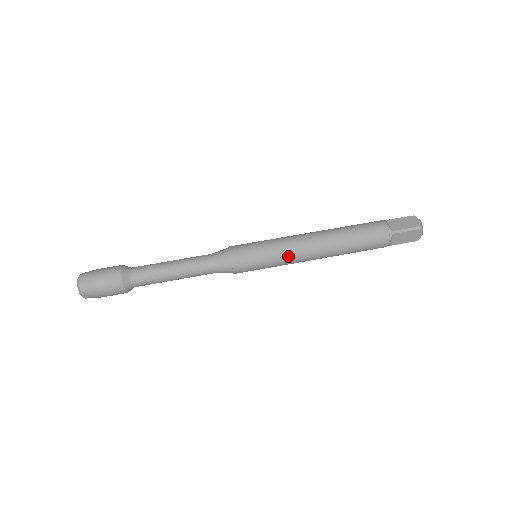
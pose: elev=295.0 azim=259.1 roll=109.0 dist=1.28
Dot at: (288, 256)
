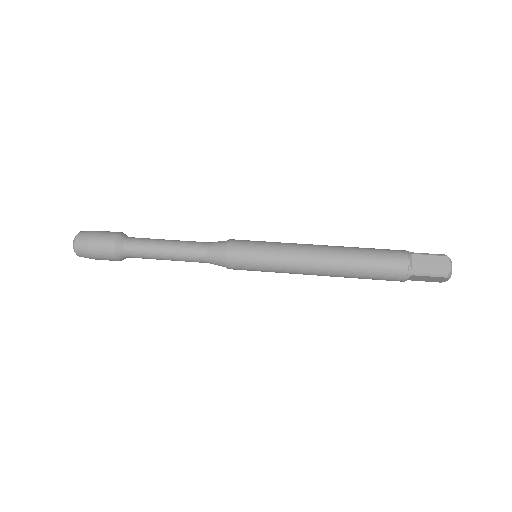
Dot at: (289, 248)
